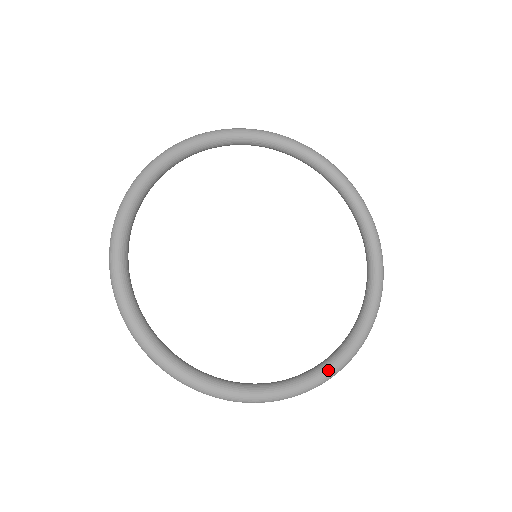
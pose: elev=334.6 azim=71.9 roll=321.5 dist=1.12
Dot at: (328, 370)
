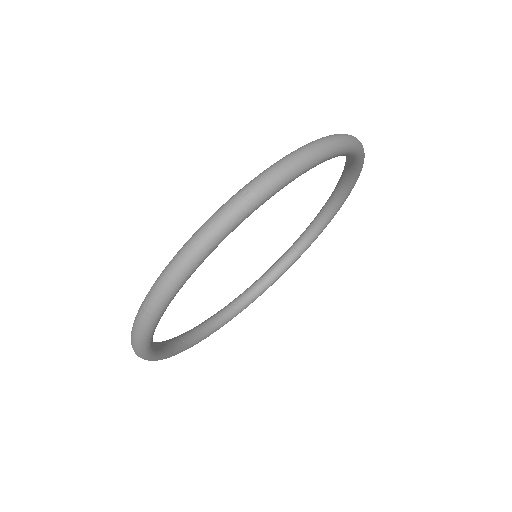
Dot at: occluded
